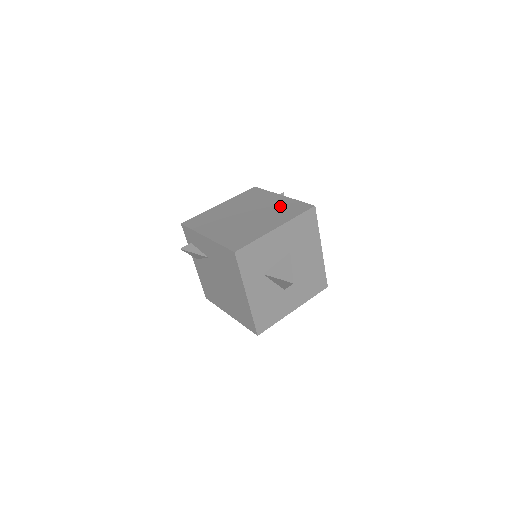
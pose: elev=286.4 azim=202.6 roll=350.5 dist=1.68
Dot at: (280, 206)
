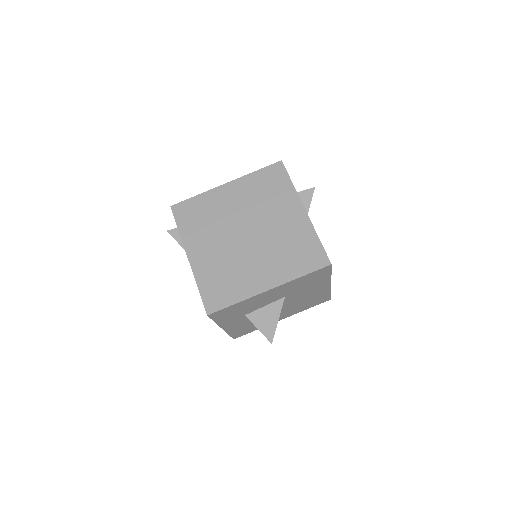
Dot at: (292, 238)
